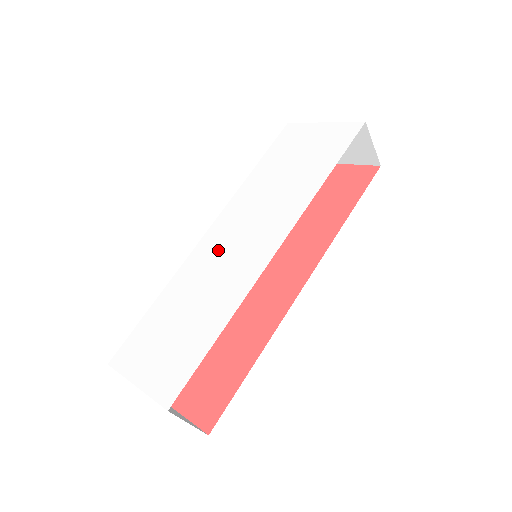
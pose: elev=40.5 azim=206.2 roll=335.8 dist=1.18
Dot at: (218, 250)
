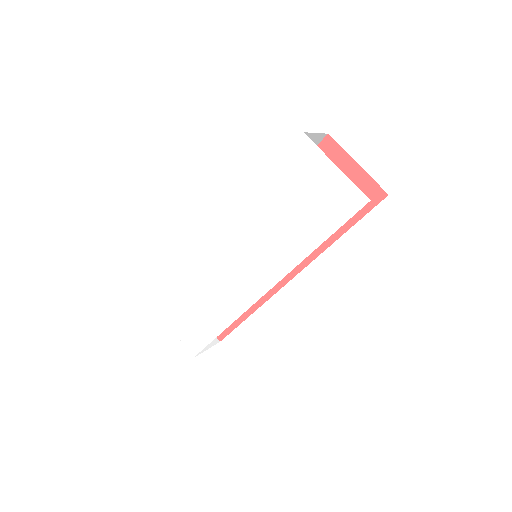
Dot at: (224, 261)
